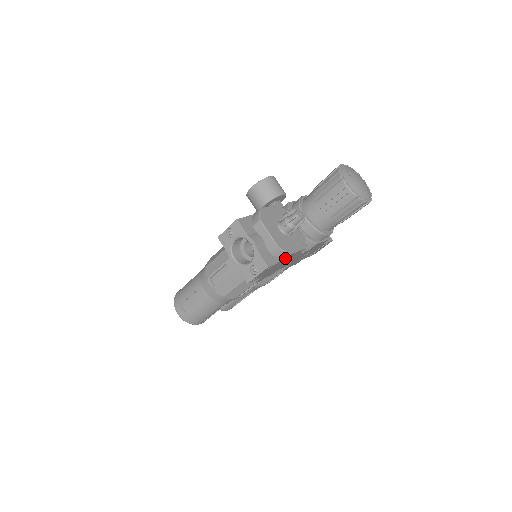
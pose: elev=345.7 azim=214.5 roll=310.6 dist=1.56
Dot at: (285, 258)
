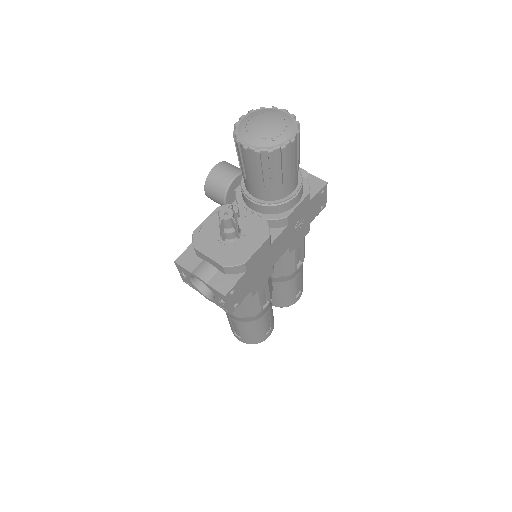
Dot at: (245, 269)
